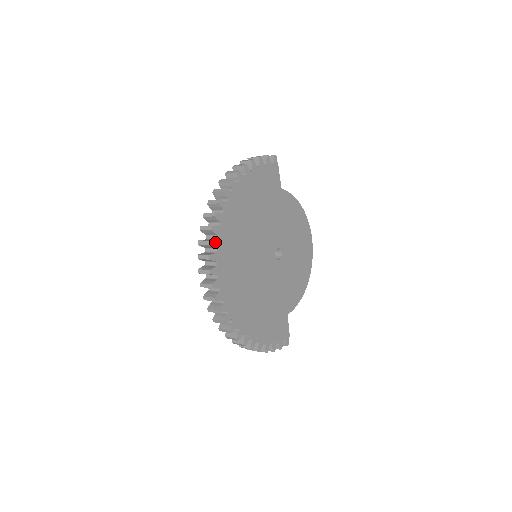
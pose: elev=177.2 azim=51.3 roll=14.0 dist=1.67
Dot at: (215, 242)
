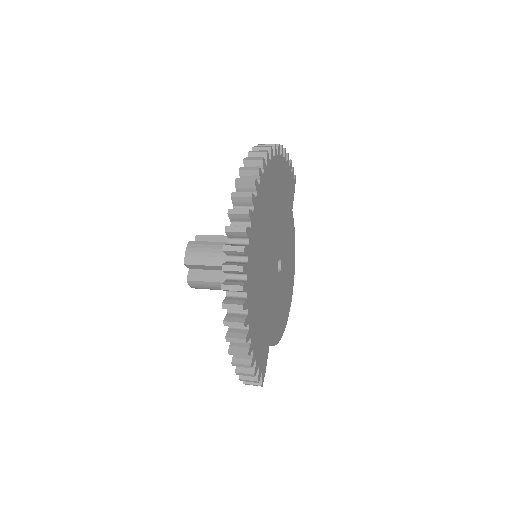
Dot at: (261, 174)
